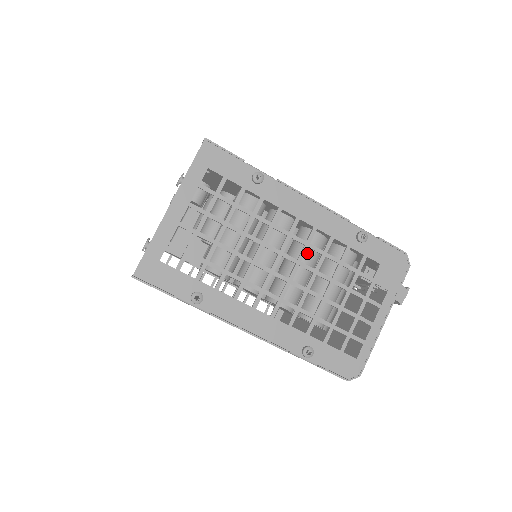
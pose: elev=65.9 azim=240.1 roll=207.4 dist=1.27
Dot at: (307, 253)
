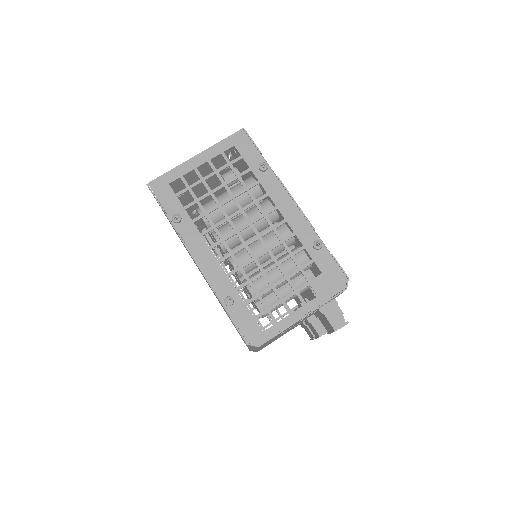
Dot at: (272, 238)
